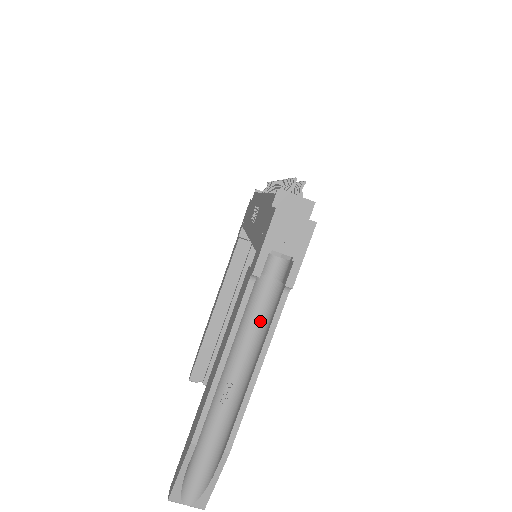
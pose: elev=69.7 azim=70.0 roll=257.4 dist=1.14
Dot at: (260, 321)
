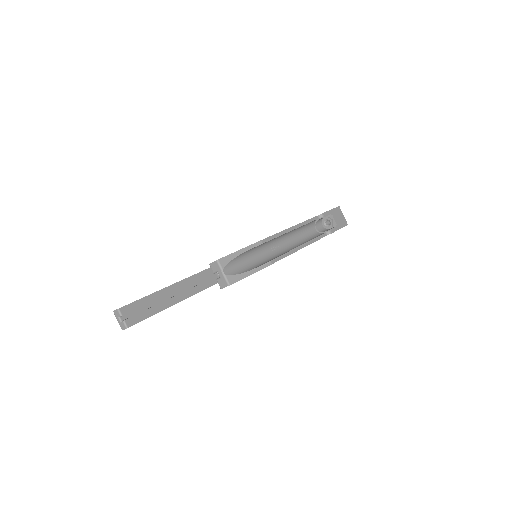
Dot at: (305, 238)
